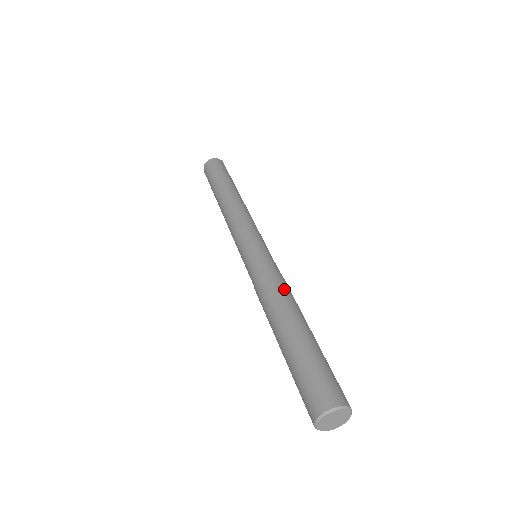
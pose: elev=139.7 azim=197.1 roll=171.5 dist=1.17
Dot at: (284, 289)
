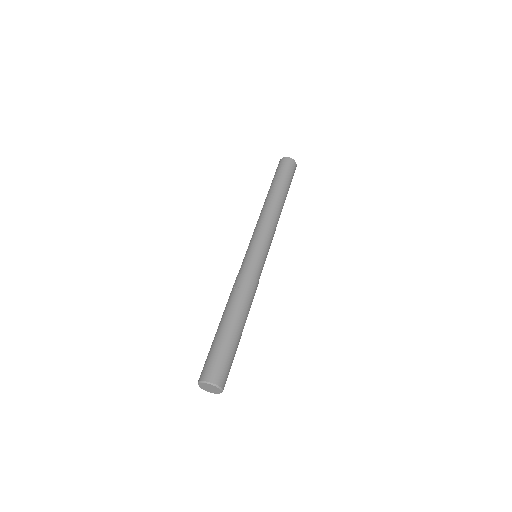
Dot at: (241, 290)
